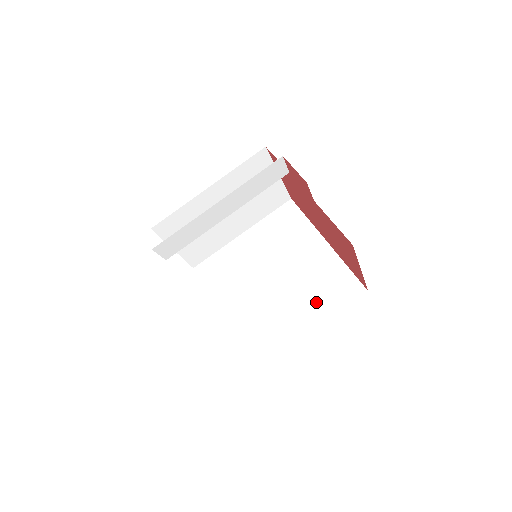
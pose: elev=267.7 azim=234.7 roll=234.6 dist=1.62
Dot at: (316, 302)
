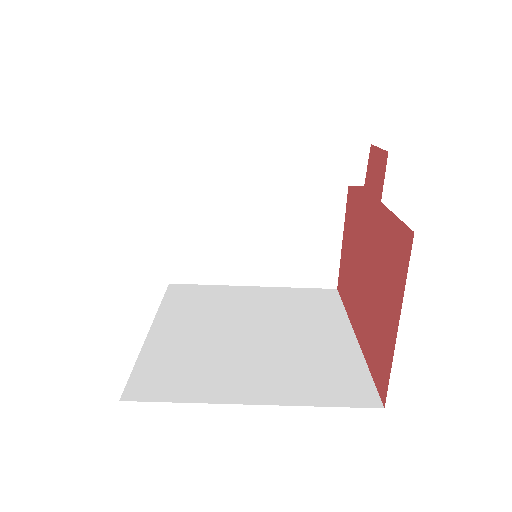
Dot at: (291, 379)
